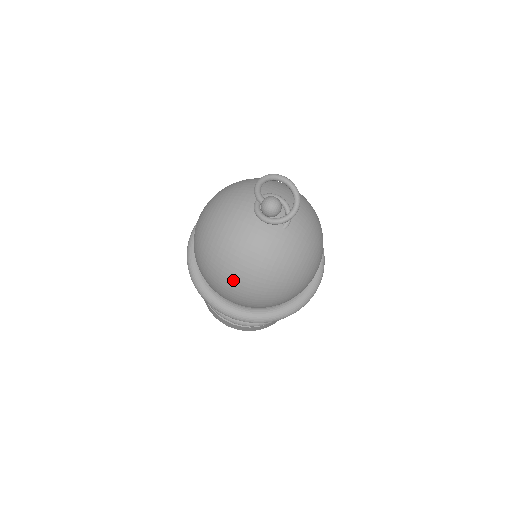
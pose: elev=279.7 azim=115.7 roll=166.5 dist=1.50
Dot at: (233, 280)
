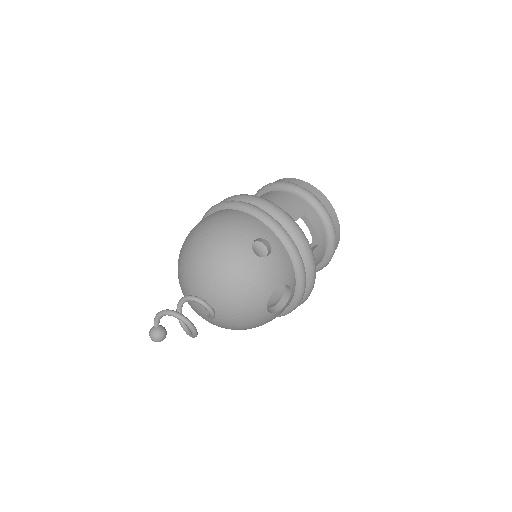
Dot at: occluded
